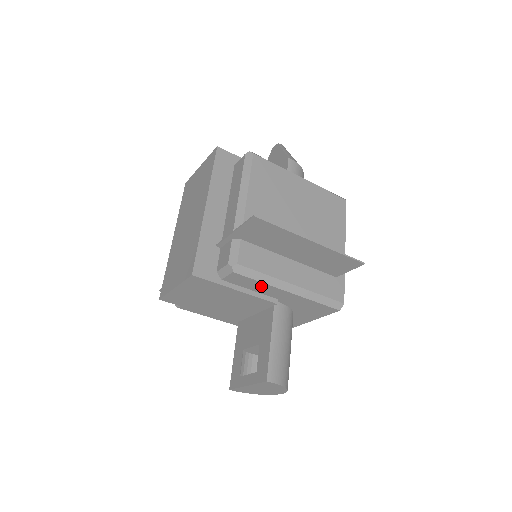
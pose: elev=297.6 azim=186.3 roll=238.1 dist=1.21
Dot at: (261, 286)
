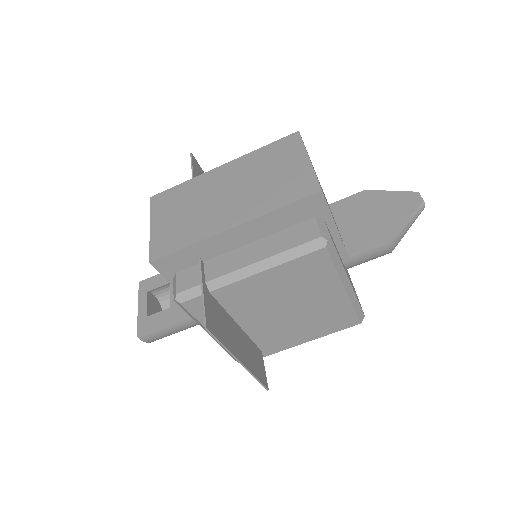
Dot at: occluded
